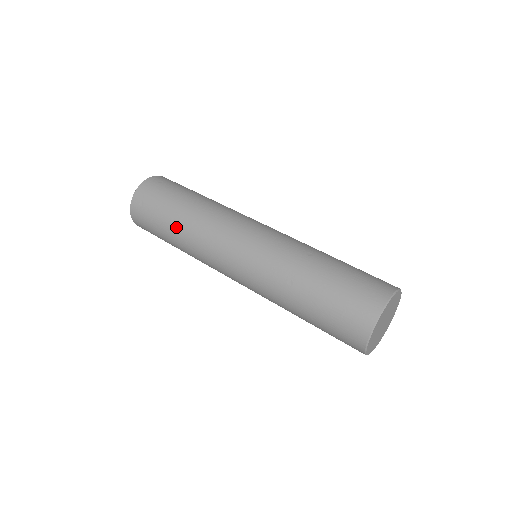
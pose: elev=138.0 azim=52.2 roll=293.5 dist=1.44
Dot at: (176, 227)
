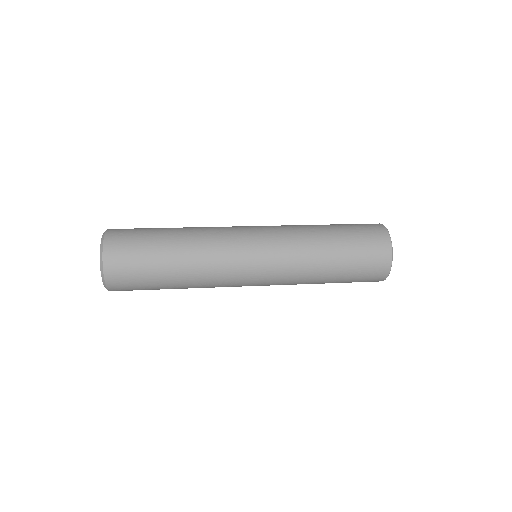
Dot at: (177, 236)
